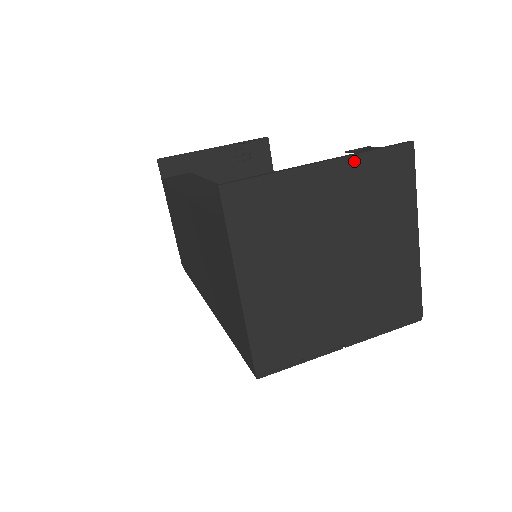
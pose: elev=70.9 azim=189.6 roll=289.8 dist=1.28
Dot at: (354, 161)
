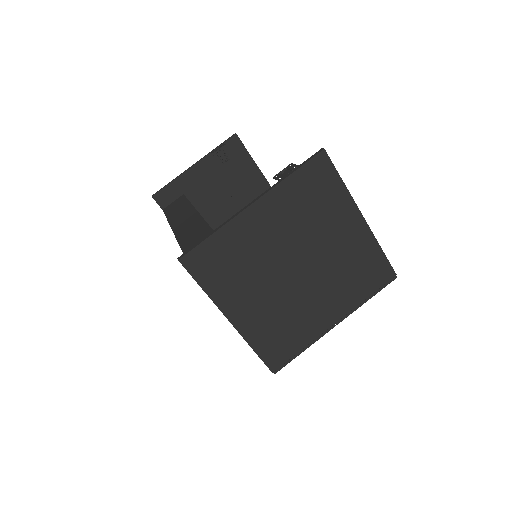
Dot at: (278, 190)
